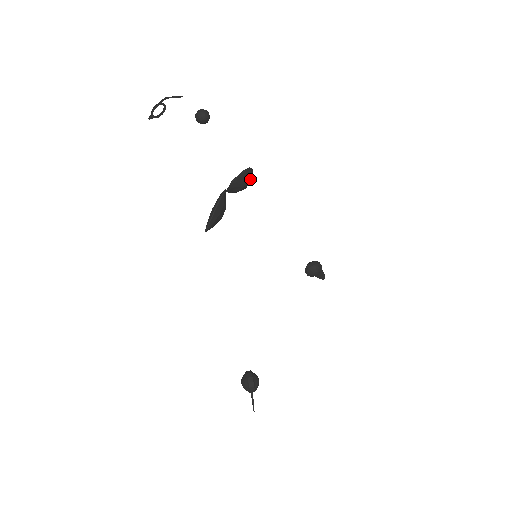
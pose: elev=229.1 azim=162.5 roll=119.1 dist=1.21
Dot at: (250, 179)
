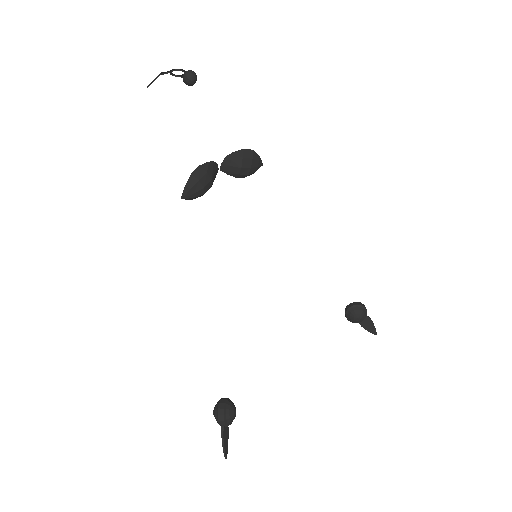
Dot at: (253, 164)
